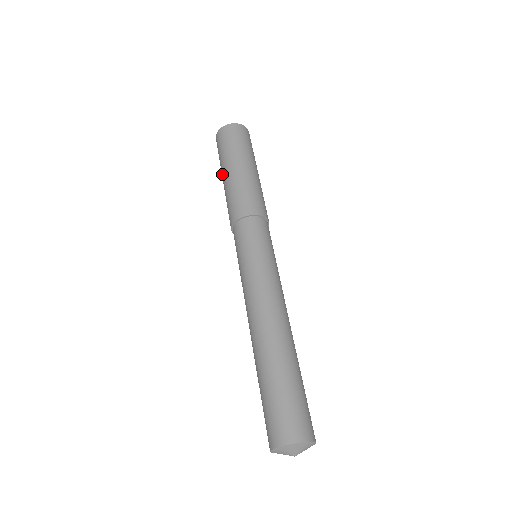
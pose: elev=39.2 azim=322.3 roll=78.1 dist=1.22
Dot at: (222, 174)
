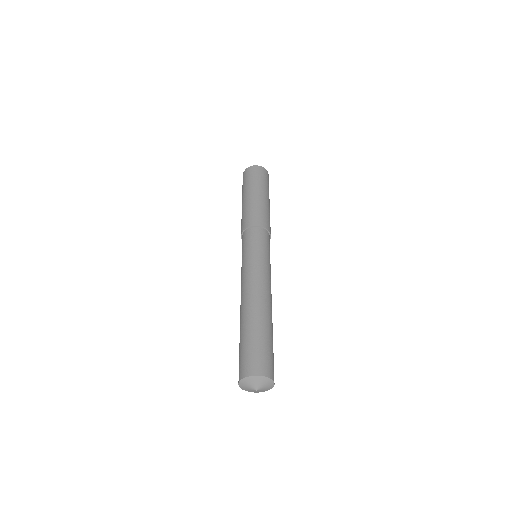
Dot at: (249, 192)
